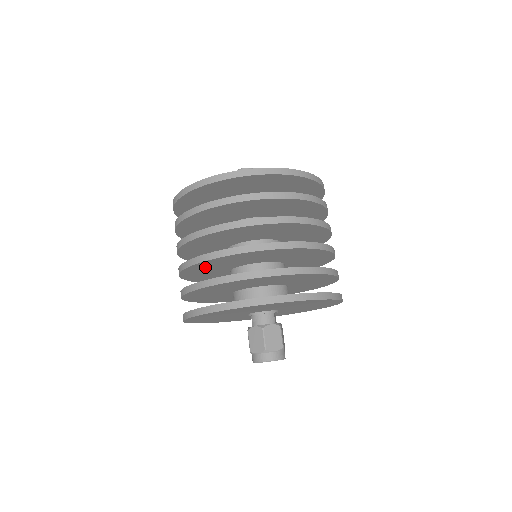
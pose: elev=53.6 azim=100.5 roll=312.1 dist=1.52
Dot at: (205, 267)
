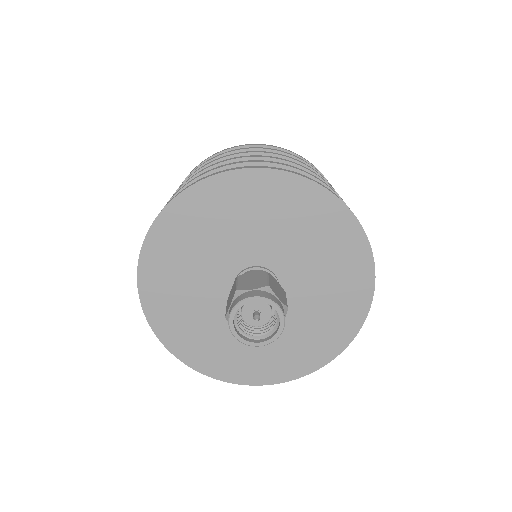
Dot at: occluded
